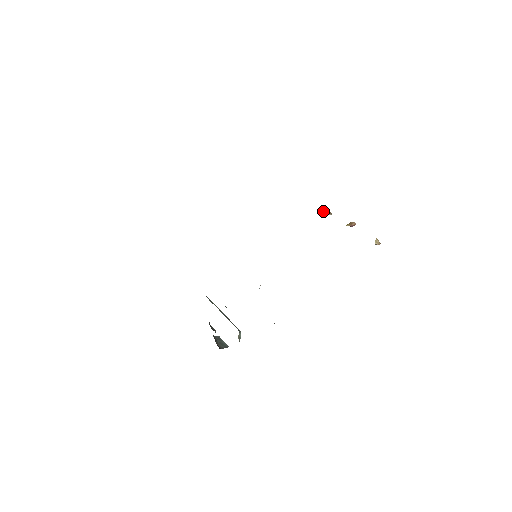
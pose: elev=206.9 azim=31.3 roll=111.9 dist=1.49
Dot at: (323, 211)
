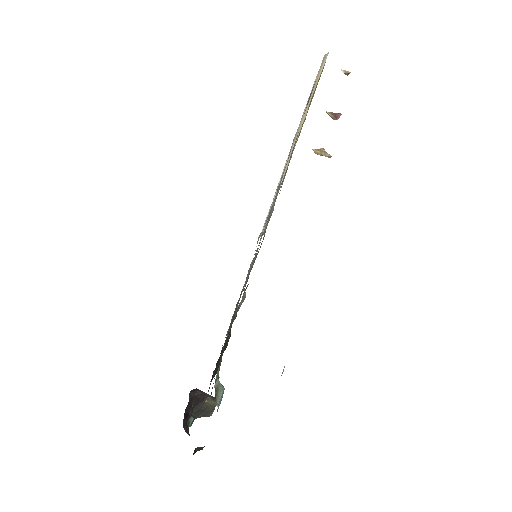
Dot at: (317, 150)
